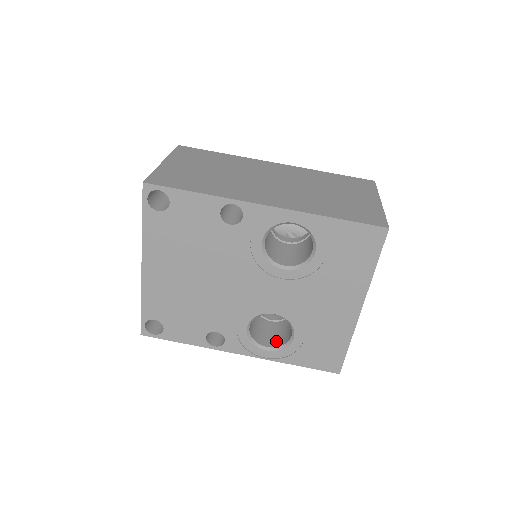
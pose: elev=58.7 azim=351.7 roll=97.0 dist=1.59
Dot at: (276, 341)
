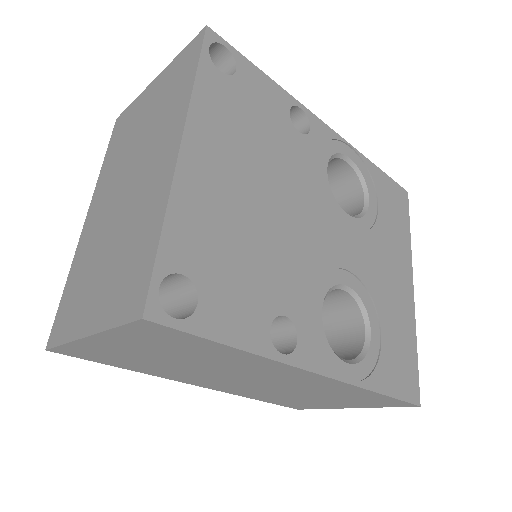
Dot at: occluded
